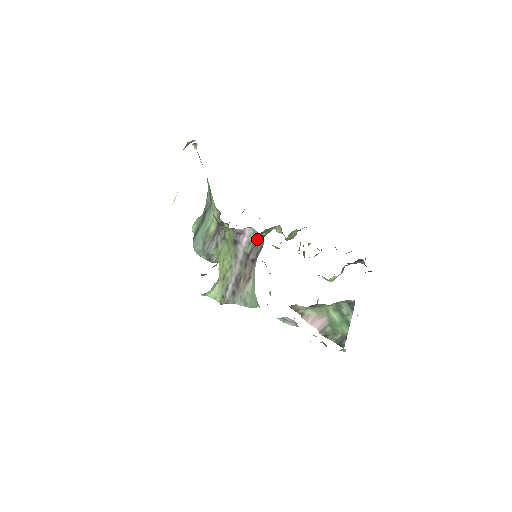
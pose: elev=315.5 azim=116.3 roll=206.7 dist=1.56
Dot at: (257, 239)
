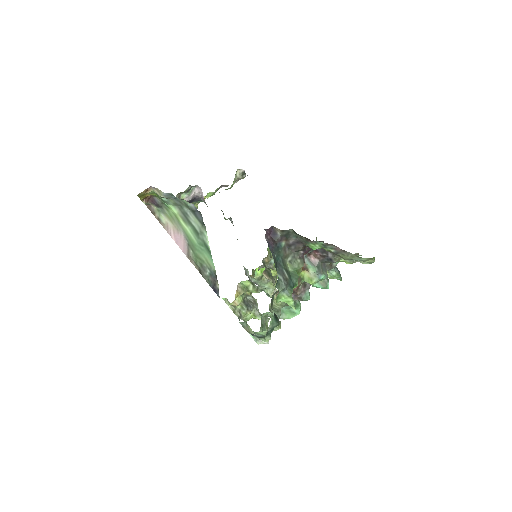
Dot at: occluded
